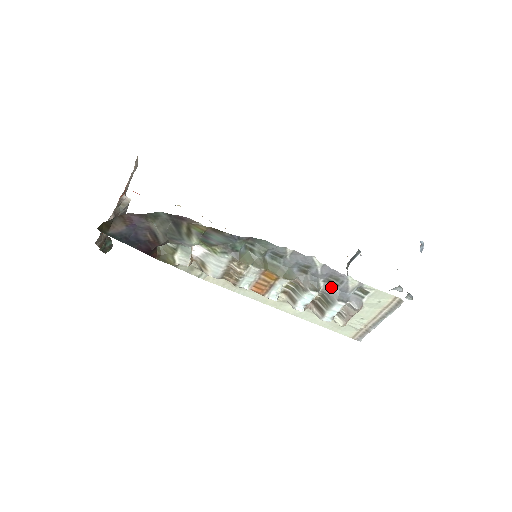
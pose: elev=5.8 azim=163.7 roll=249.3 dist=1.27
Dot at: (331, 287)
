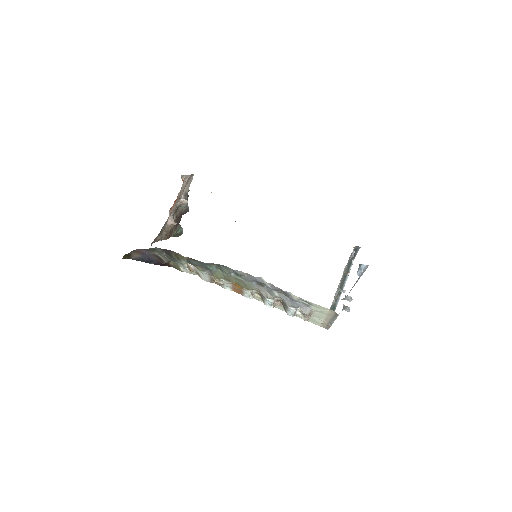
Dot at: (284, 296)
